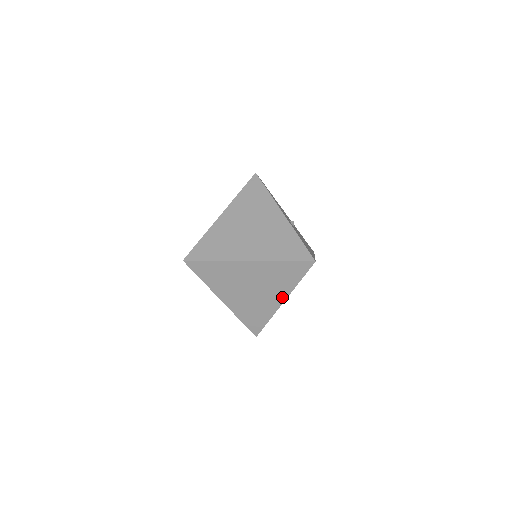
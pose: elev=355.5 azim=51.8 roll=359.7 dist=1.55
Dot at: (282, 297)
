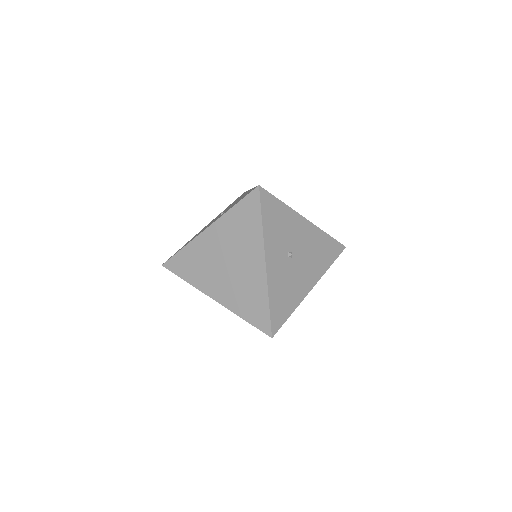
Dot at: occluded
